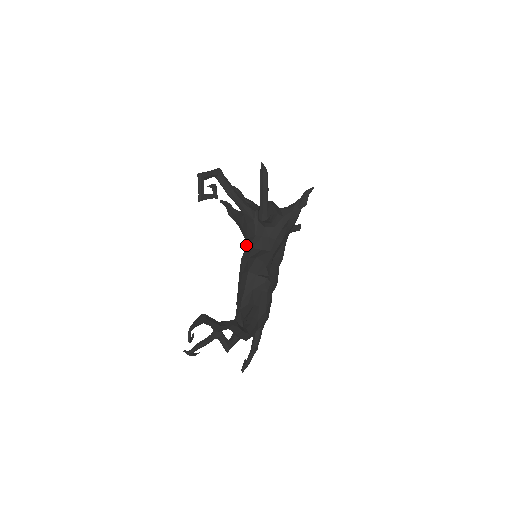
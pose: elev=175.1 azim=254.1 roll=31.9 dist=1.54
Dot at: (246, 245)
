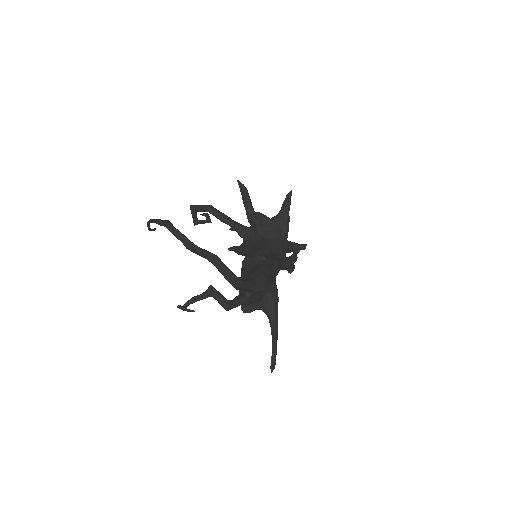
Dot at: (247, 254)
